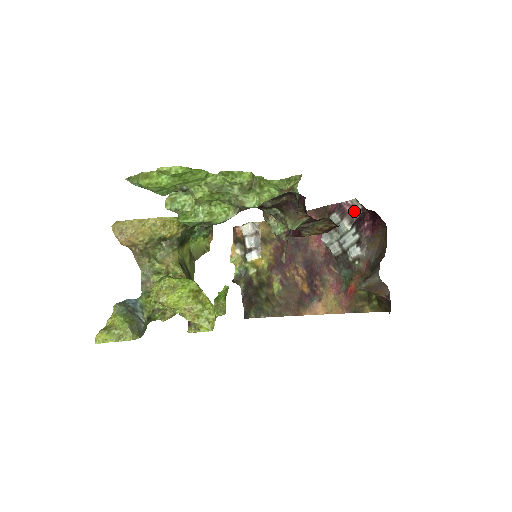
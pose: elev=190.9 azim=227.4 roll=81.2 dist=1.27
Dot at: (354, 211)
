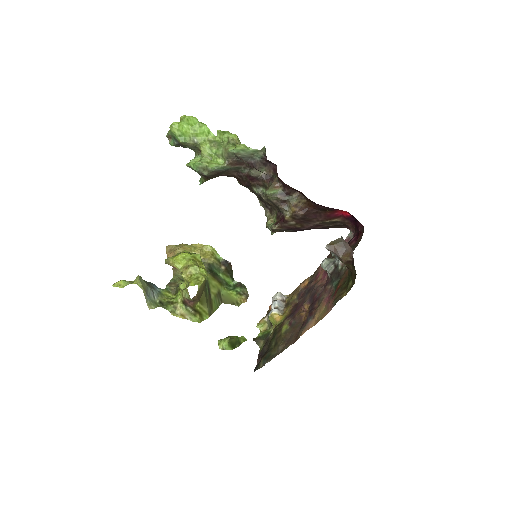
Dot at: occluded
